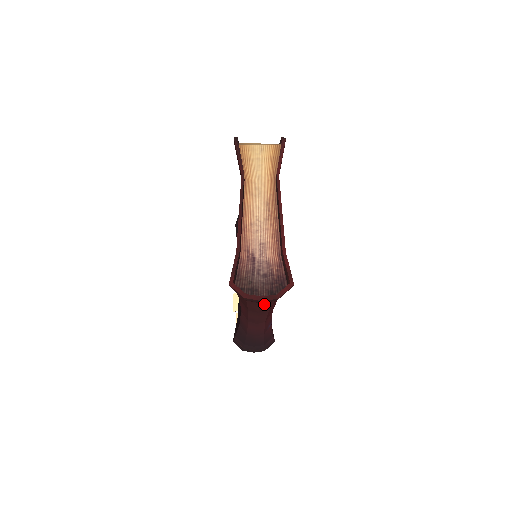
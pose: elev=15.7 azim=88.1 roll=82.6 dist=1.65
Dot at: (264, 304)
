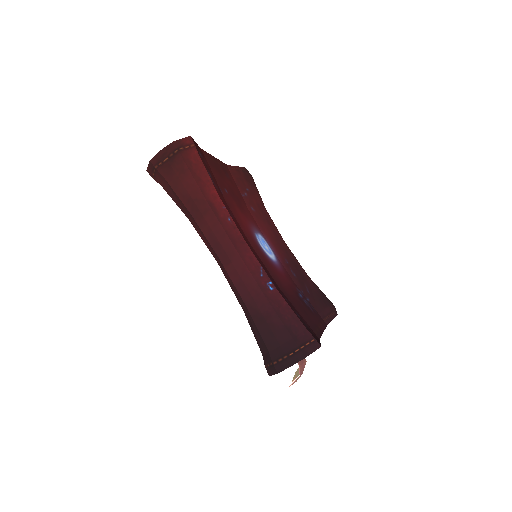
Dot at: (181, 174)
